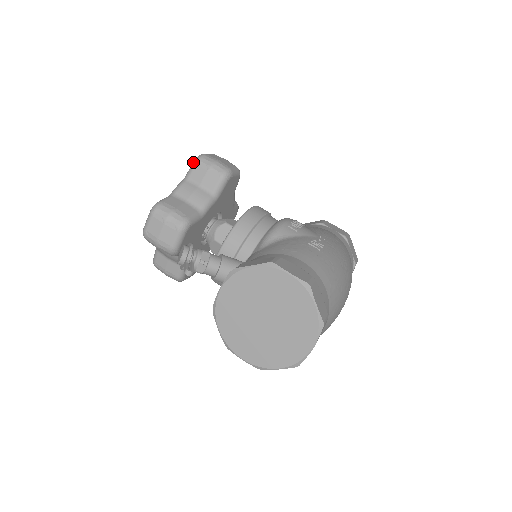
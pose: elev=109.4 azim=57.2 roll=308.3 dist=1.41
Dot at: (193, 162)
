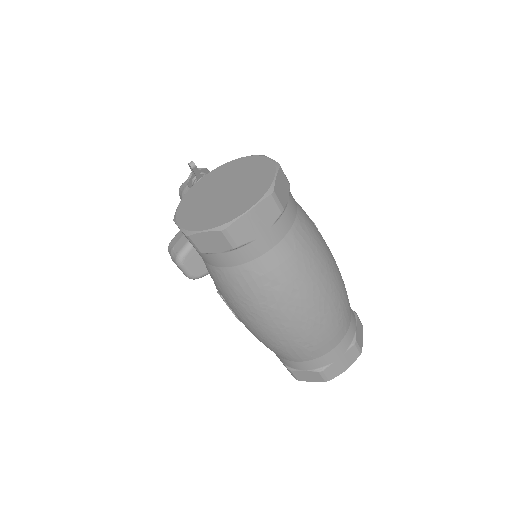
Dot at: occluded
